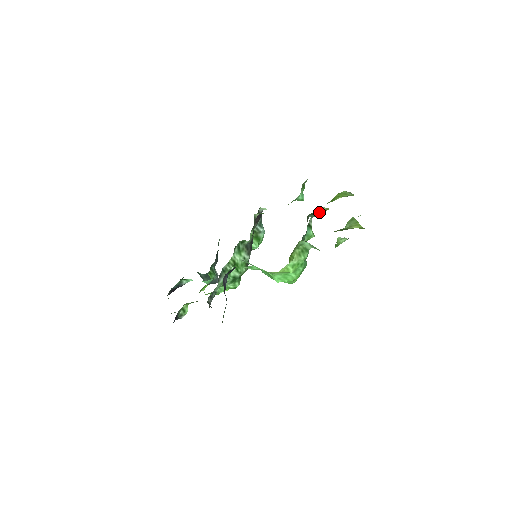
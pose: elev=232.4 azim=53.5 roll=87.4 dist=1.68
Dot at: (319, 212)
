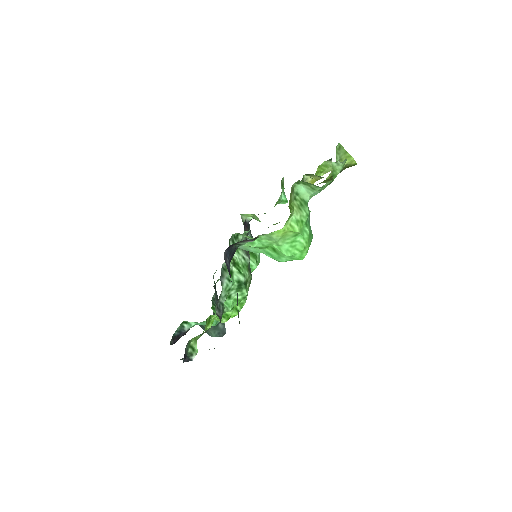
Dot at: occluded
